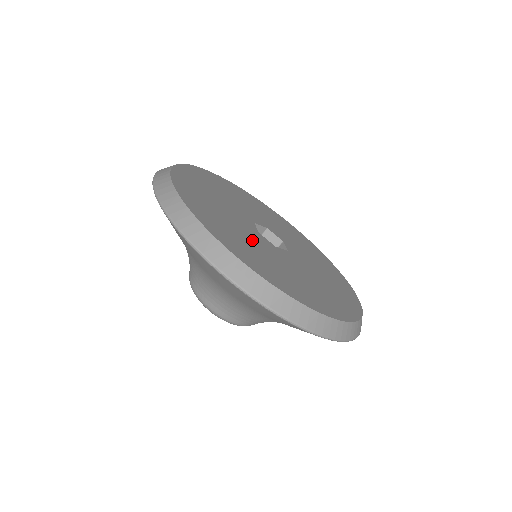
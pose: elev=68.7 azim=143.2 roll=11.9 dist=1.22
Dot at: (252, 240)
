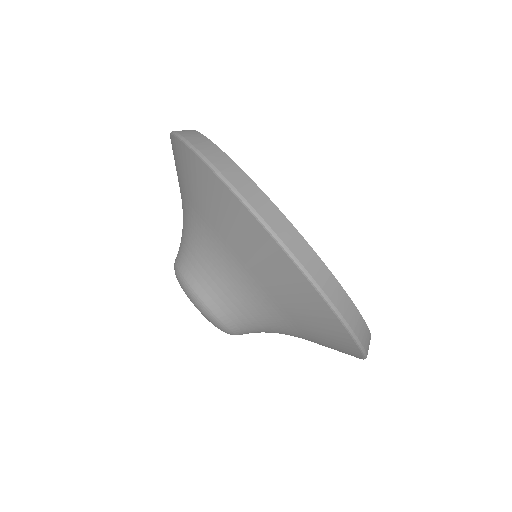
Dot at: occluded
